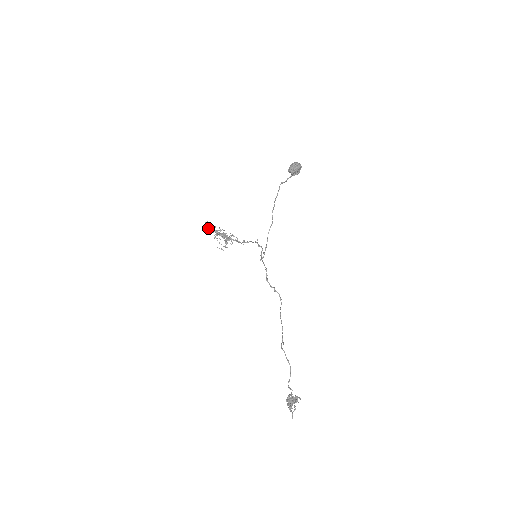
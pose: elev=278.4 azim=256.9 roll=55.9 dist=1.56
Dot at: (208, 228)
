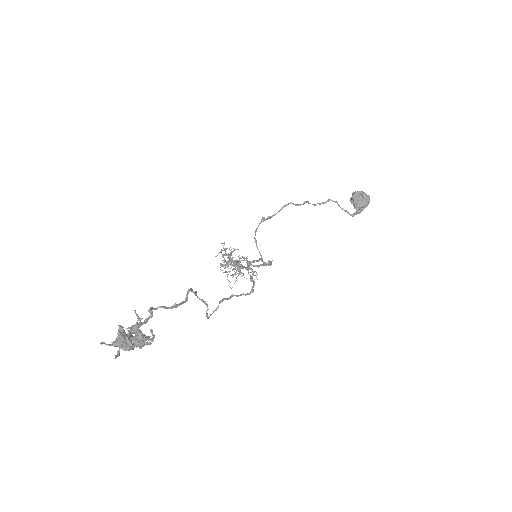
Dot at: occluded
